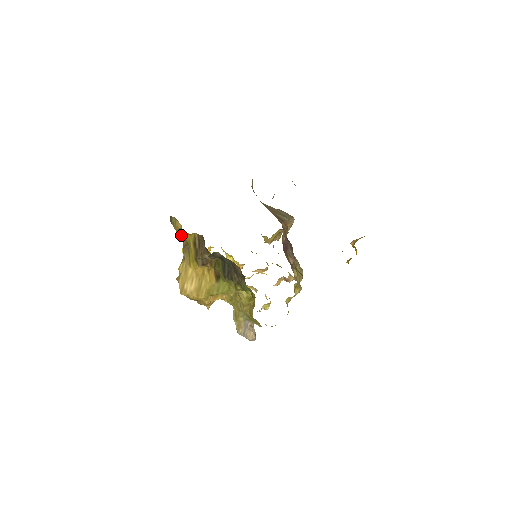
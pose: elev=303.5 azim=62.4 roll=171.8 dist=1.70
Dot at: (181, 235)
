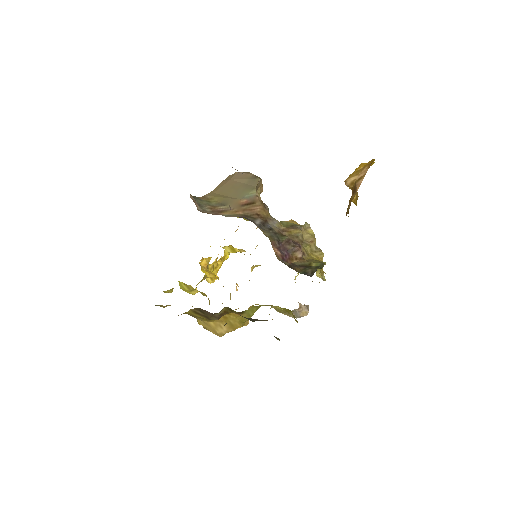
Dot at: (178, 315)
